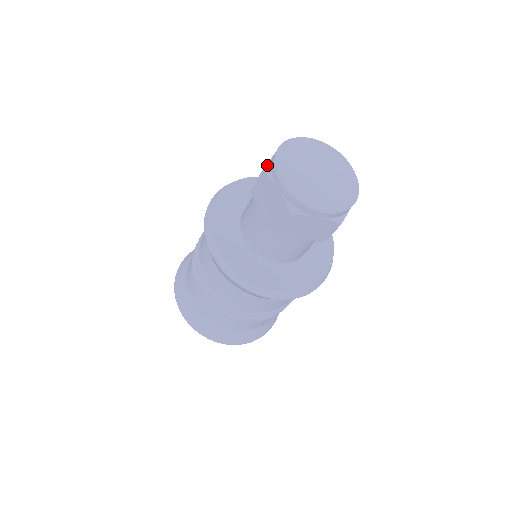
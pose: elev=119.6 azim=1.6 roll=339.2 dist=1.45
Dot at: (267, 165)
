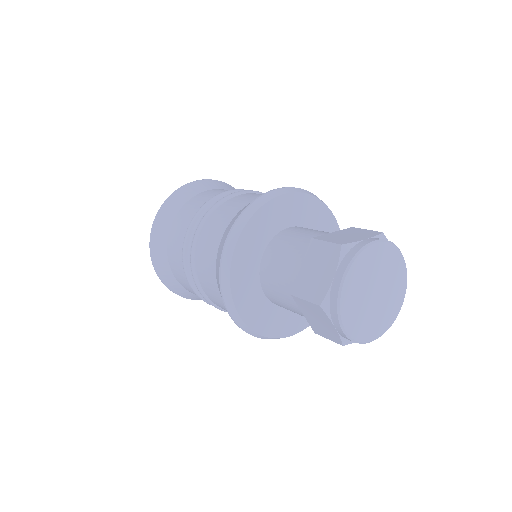
Dot at: (349, 244)
